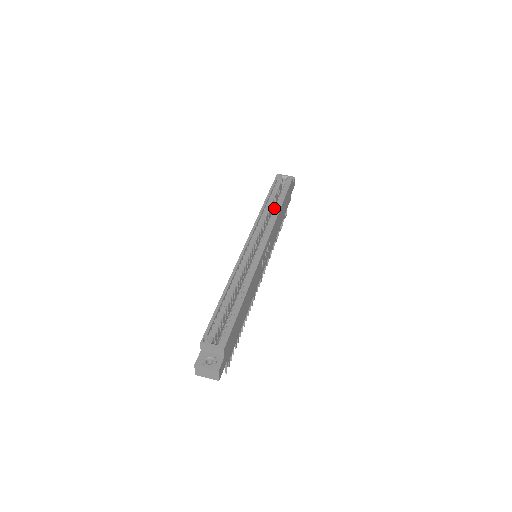
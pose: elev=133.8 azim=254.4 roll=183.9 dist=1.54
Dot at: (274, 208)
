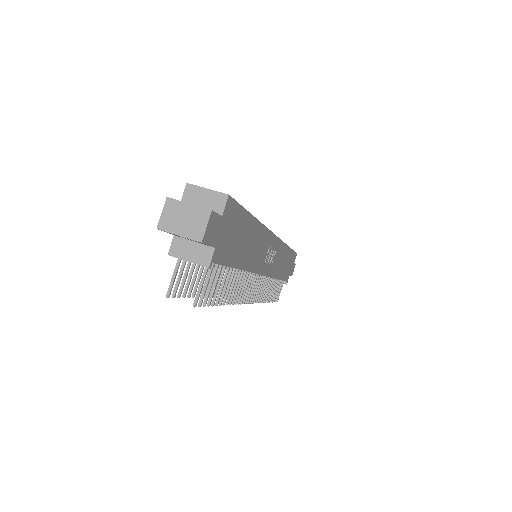
Dot at: occluded
